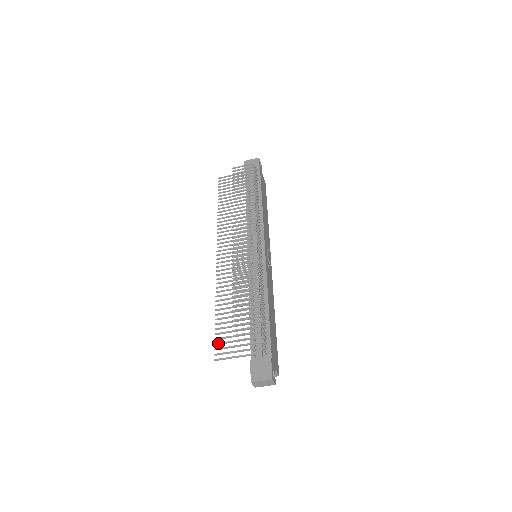
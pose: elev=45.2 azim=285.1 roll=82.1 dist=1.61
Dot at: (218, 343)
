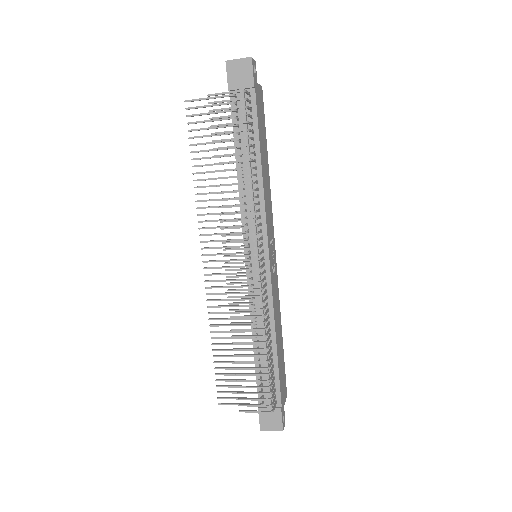
Dot at: (220, 386)
